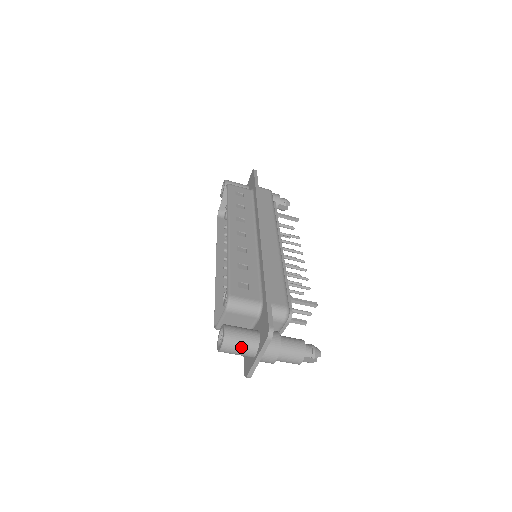
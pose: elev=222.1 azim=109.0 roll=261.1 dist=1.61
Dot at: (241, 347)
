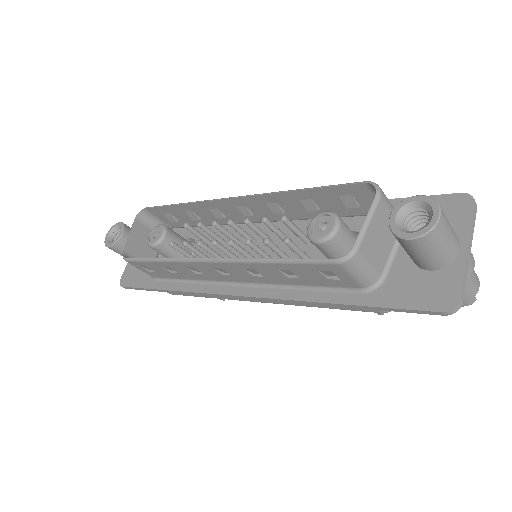
Dot at: (450, 225)
